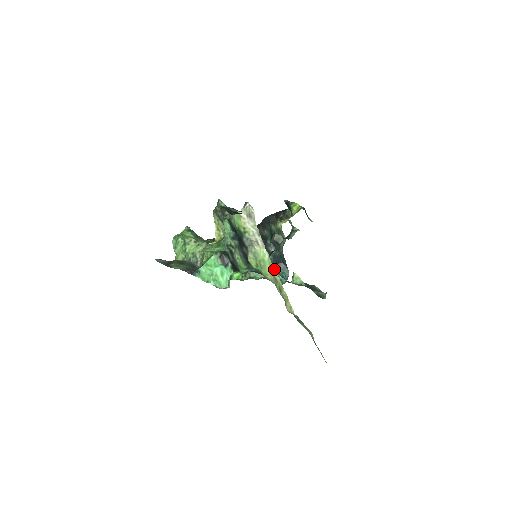
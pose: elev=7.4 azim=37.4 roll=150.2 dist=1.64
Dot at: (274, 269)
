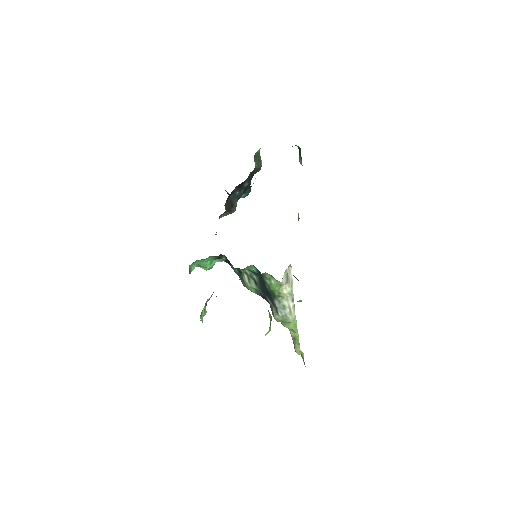
Dot at: (297, 329)
